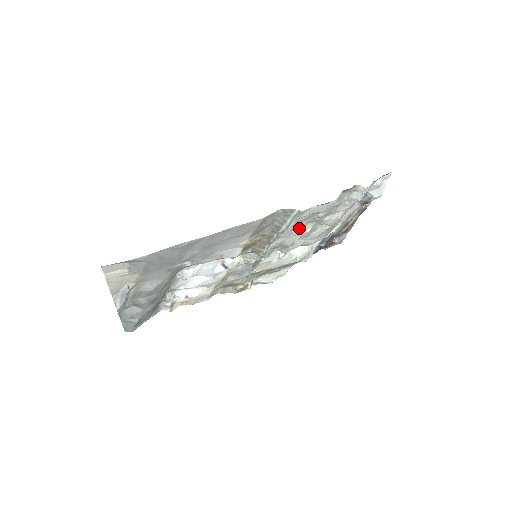
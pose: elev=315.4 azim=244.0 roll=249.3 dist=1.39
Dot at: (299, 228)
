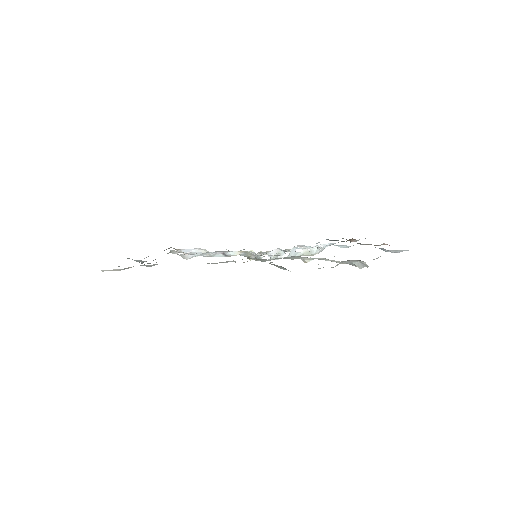
Dot at: (299, 257)
